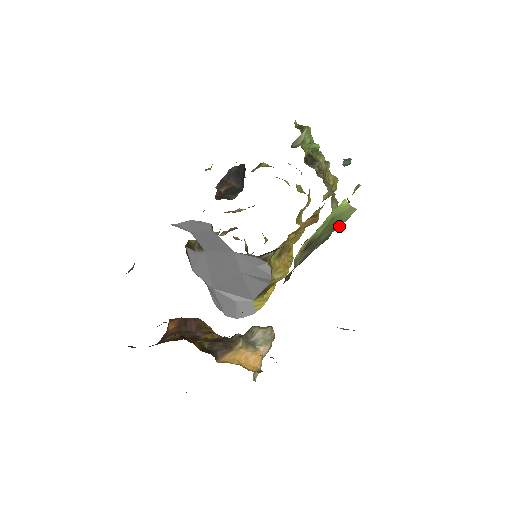
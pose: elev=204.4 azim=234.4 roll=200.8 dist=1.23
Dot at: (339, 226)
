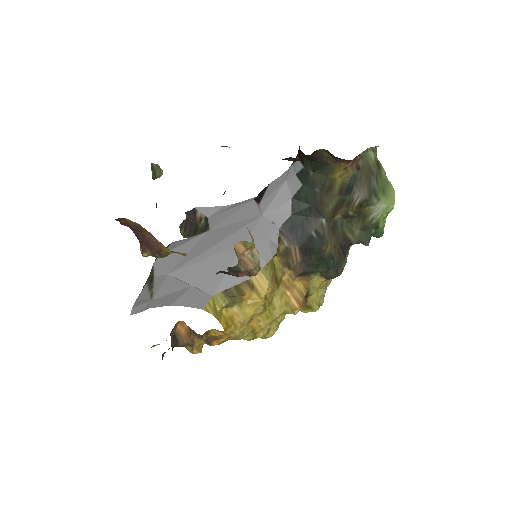
Dot at: (381, 206)
